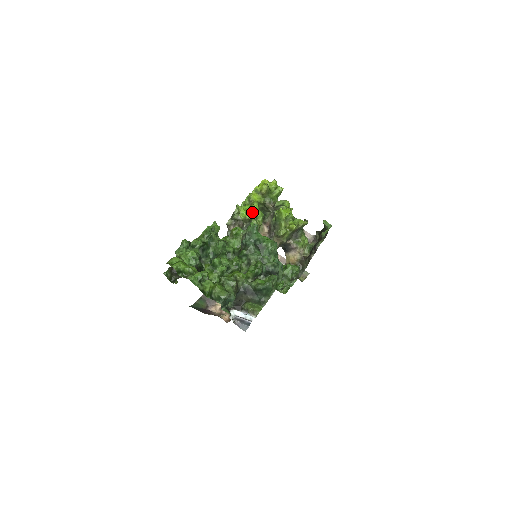
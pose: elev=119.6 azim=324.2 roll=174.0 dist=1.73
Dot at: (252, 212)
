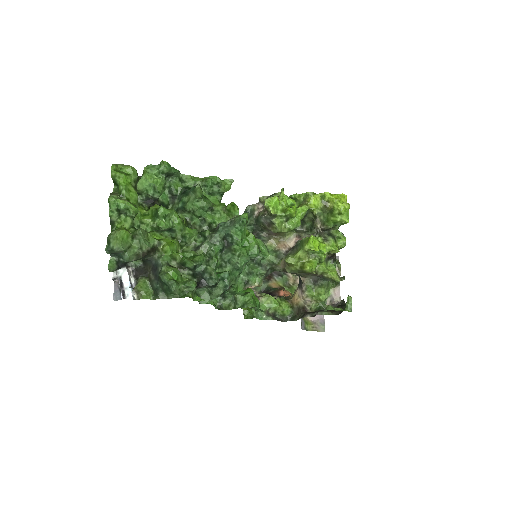
Dot at: (285, 210)
